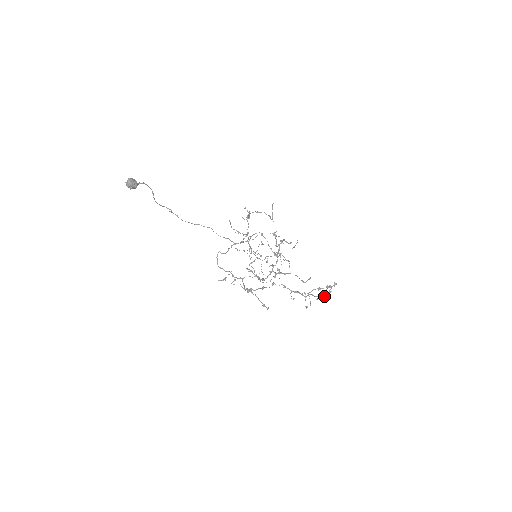
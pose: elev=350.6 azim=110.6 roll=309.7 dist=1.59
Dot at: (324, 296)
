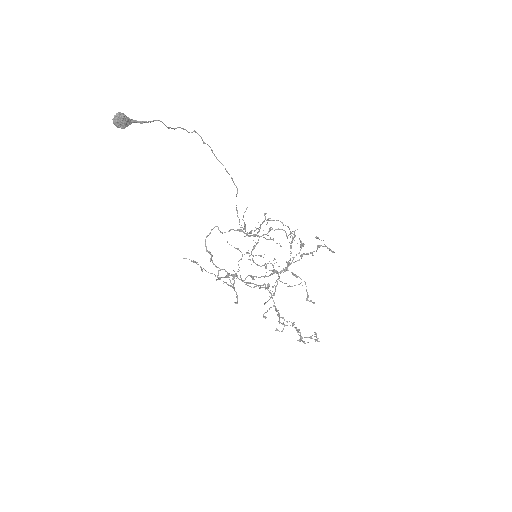
Dot at: (301, 336)
